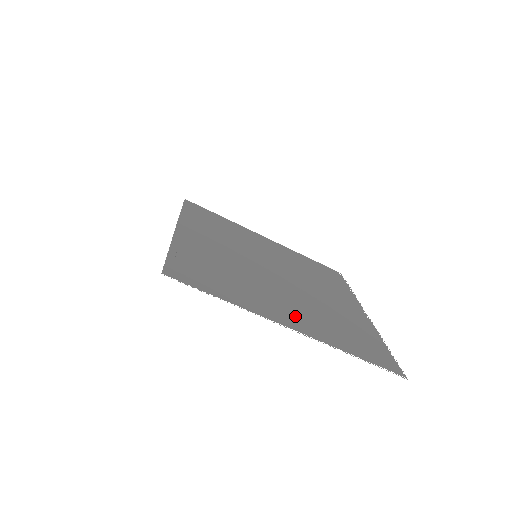
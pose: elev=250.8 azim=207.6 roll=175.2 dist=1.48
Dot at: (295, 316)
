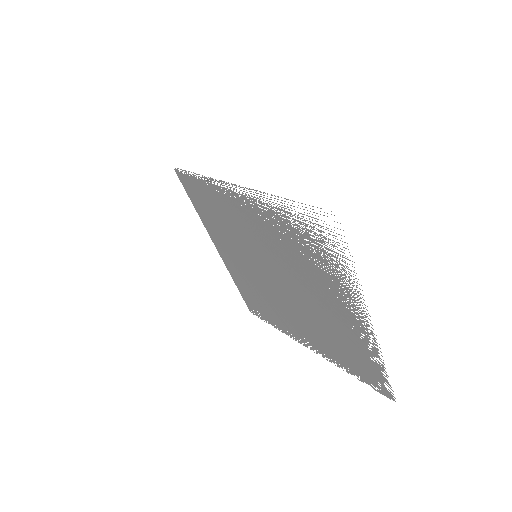
Dot at: (347, 317)
